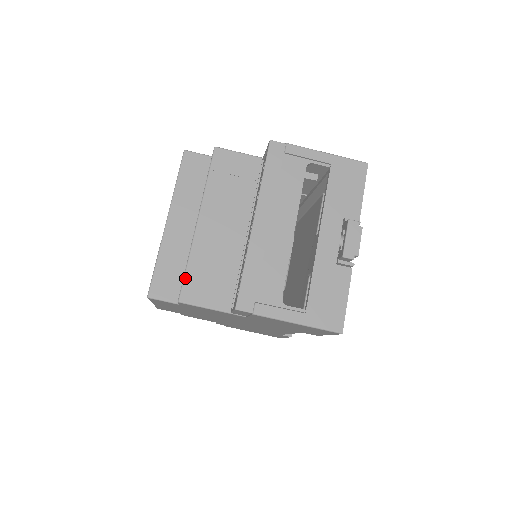
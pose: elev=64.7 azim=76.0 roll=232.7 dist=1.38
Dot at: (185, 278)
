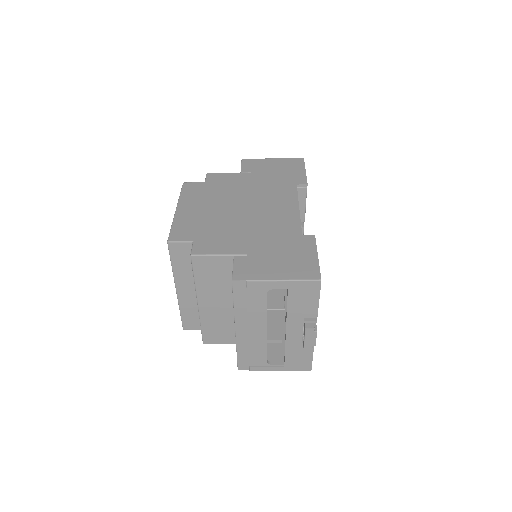
Dot at: (202, 333)
